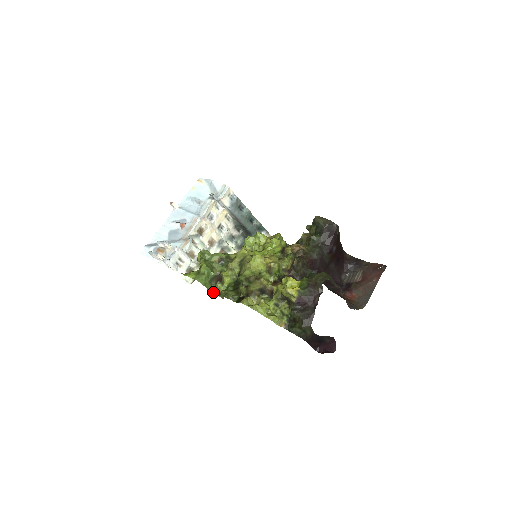
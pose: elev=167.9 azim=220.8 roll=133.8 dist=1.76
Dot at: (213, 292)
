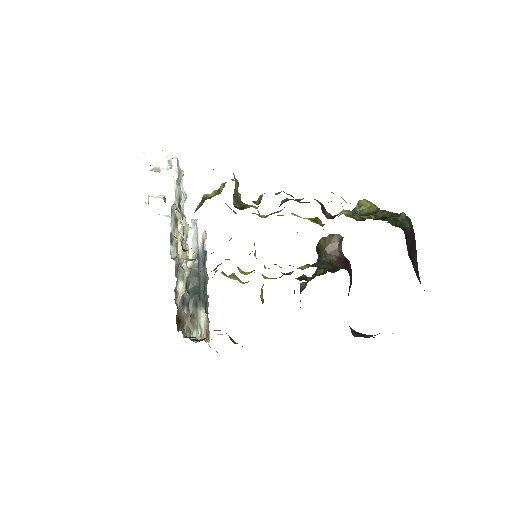
Dot at: occluded
